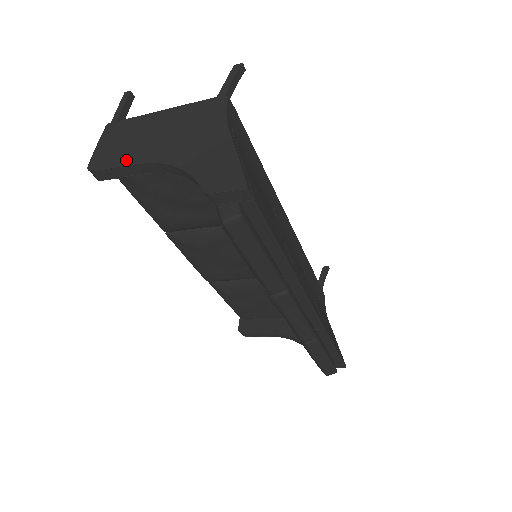
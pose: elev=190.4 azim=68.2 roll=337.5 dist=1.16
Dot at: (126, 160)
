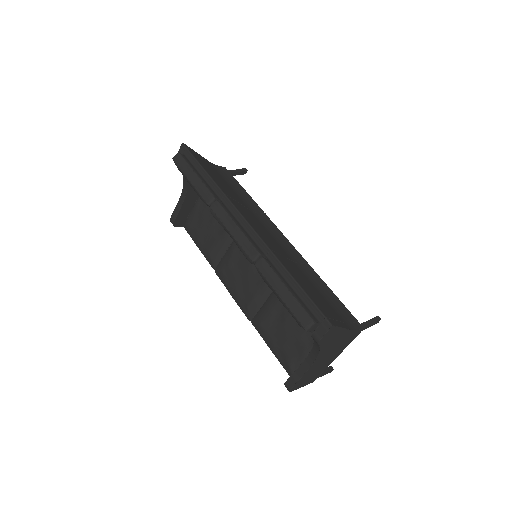
Dot at: occluded
